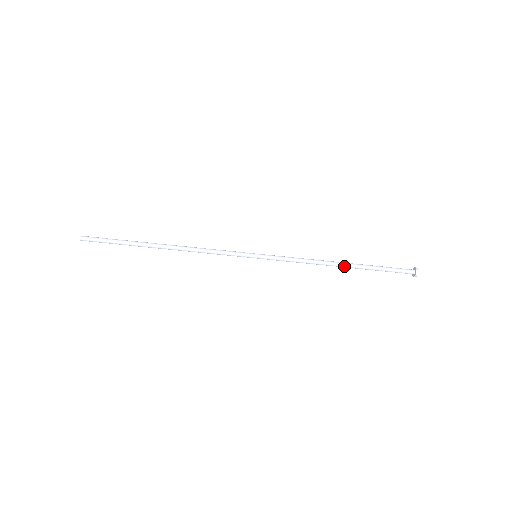
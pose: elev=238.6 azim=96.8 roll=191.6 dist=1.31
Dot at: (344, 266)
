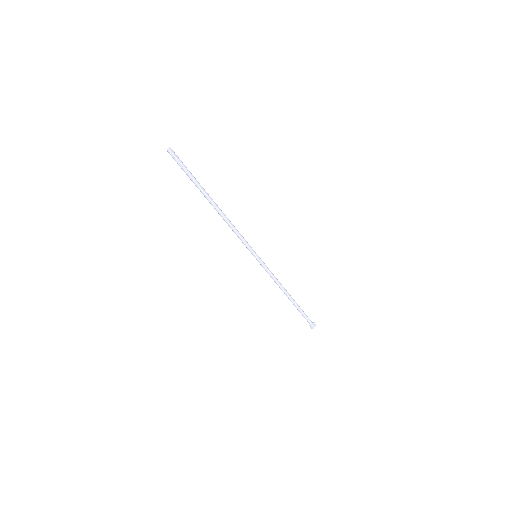
Dot at: (288, 298)
